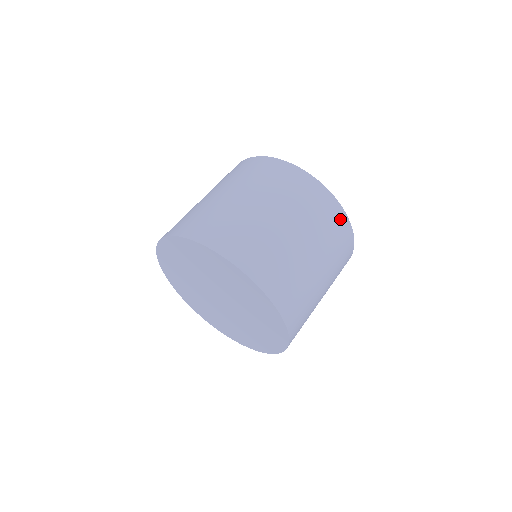
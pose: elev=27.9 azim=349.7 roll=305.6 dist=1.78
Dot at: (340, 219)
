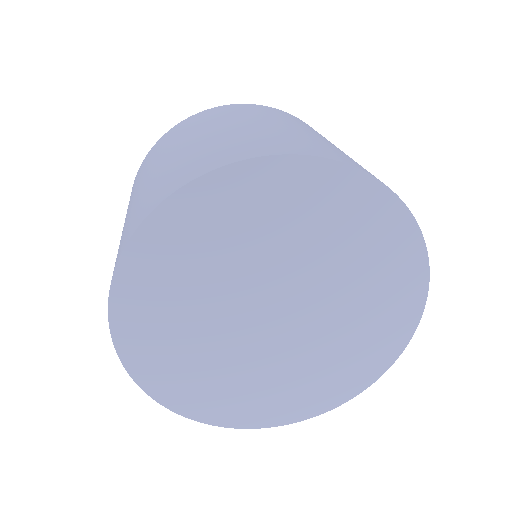
Dot at: (225, 109)
